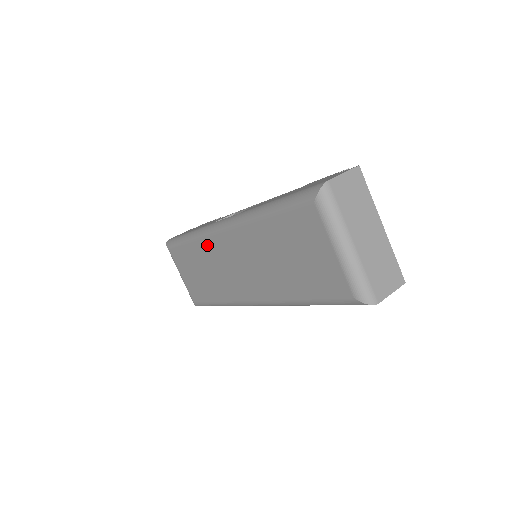
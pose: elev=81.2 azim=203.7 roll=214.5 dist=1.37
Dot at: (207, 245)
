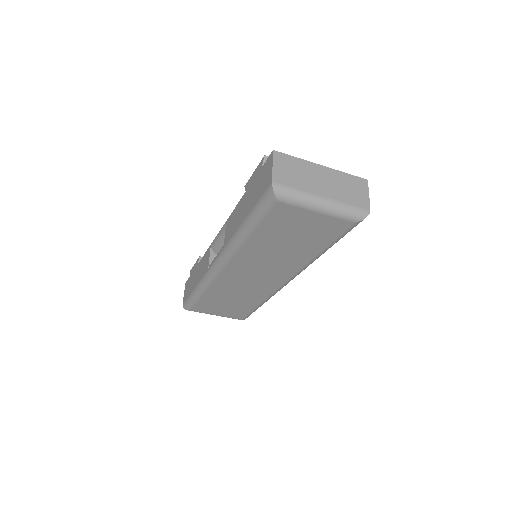
Dot at: (220, 284)
